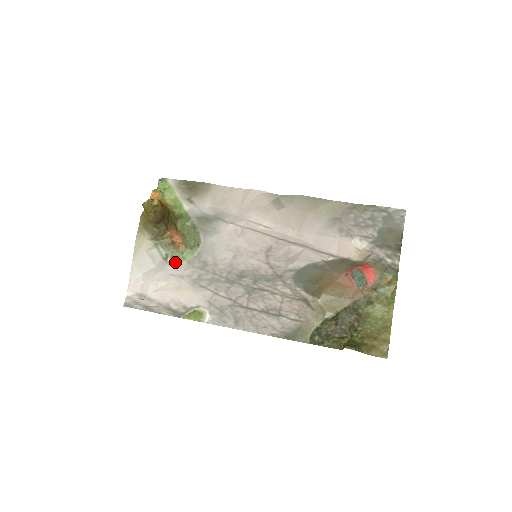
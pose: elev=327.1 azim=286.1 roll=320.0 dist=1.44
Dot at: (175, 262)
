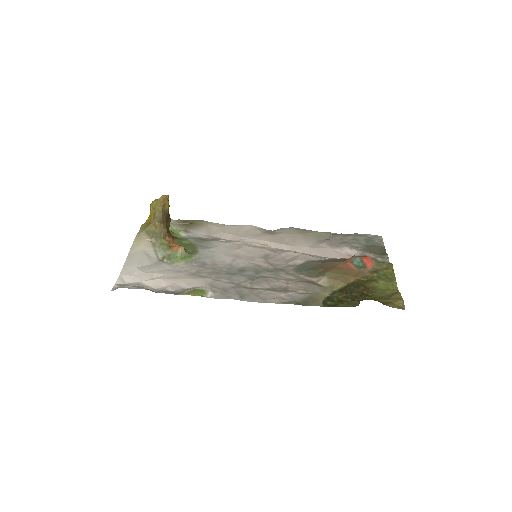
Dot at: (172, 262)
